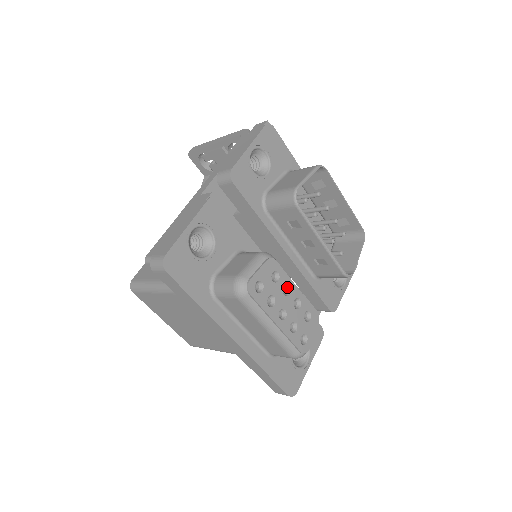
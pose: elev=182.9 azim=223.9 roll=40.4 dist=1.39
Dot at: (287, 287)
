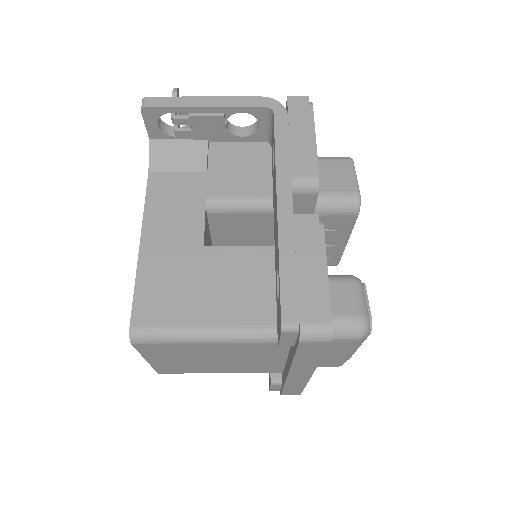
Dot at: occluded
